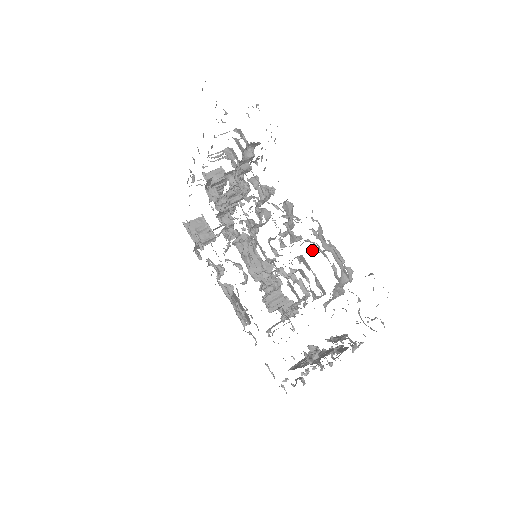
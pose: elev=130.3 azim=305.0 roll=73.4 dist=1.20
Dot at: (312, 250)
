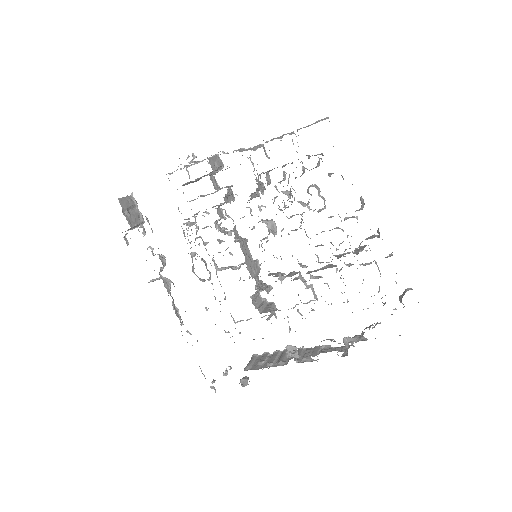
Dot at: occluded
